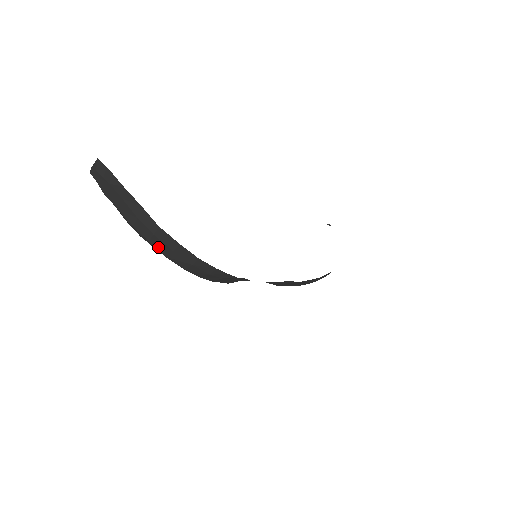
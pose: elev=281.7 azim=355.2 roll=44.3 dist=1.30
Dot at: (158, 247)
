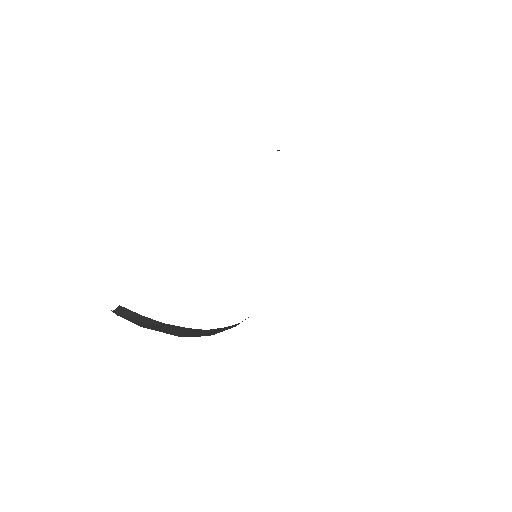
Dot at: (206, 335)
